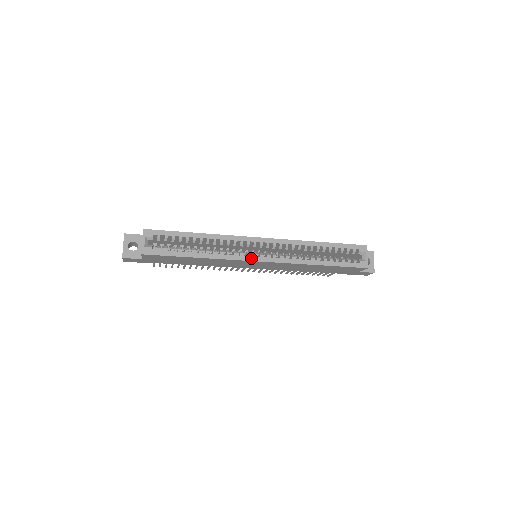
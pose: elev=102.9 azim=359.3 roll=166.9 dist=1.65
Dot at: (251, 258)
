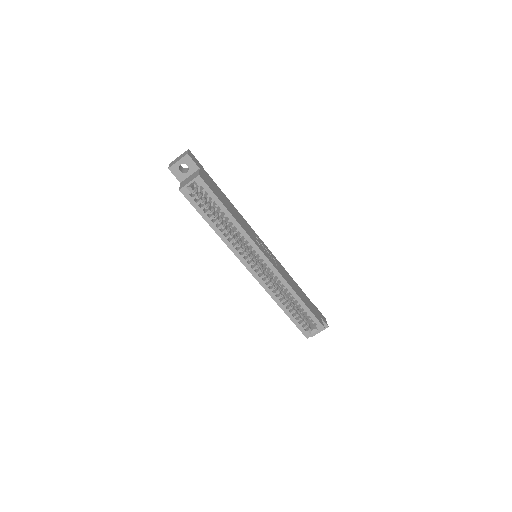
Dot at: (246, 264)
